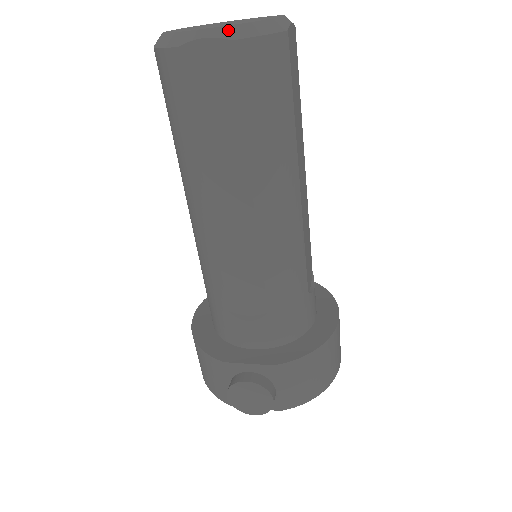
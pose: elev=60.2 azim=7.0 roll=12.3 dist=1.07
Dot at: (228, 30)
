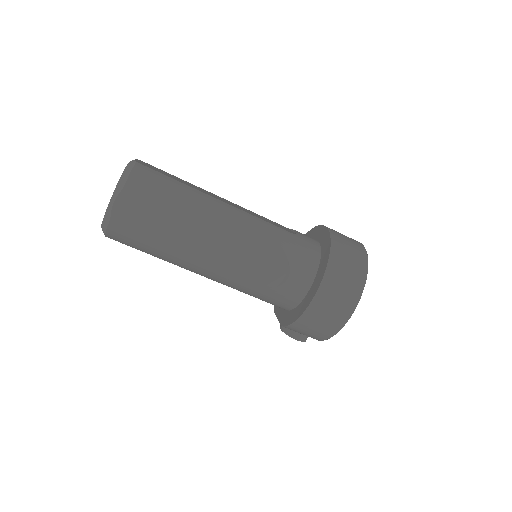
Dot at: (102, 230)
